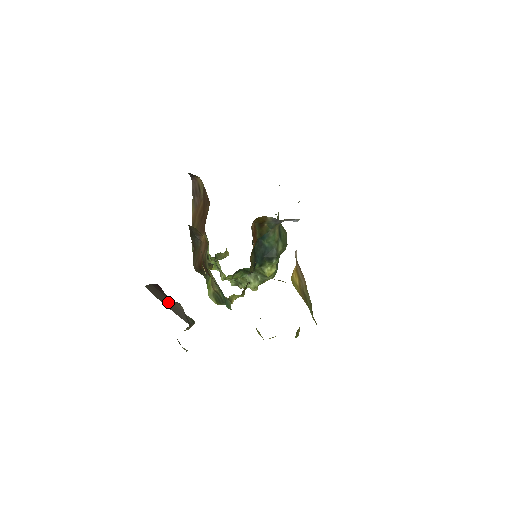
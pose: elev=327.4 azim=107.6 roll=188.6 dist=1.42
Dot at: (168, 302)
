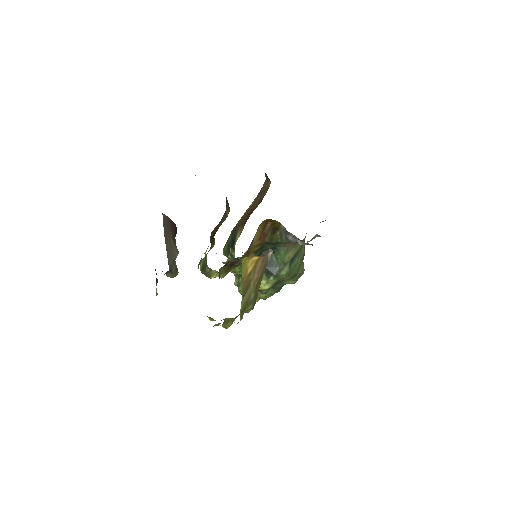
Dot at: (170, 240)
